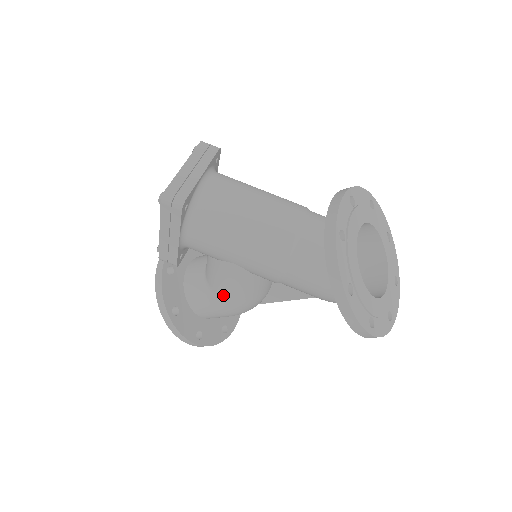
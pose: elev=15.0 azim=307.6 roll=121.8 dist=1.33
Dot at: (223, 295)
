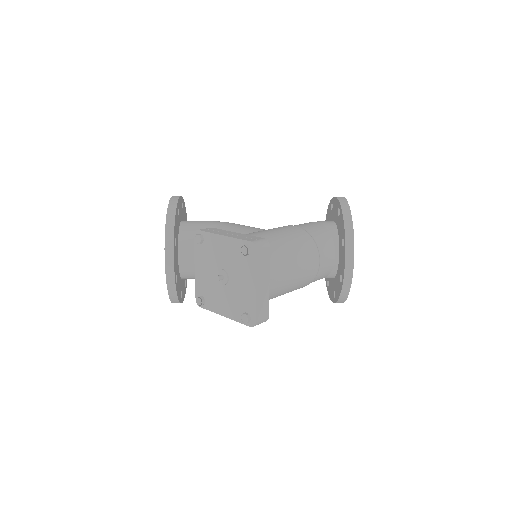
Dot at: occluded
